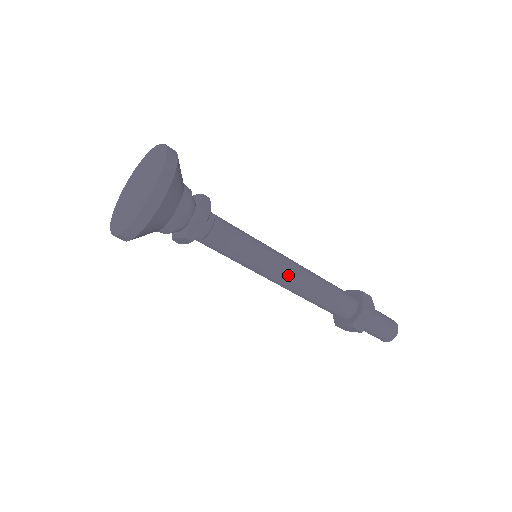
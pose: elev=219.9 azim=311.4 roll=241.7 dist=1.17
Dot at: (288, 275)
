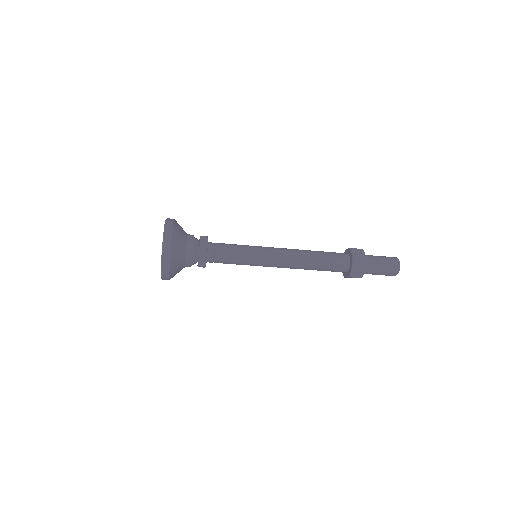
Dot at: (279, 267)
